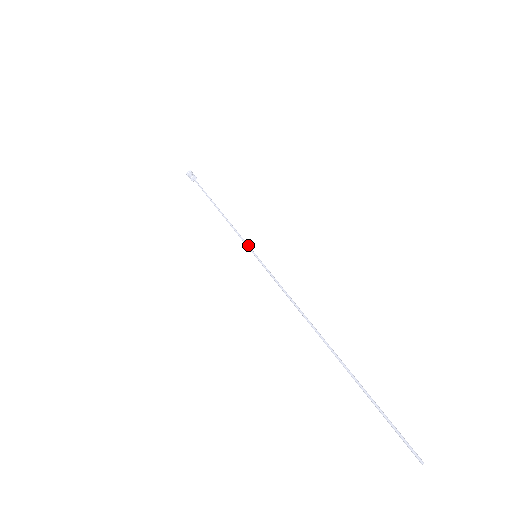
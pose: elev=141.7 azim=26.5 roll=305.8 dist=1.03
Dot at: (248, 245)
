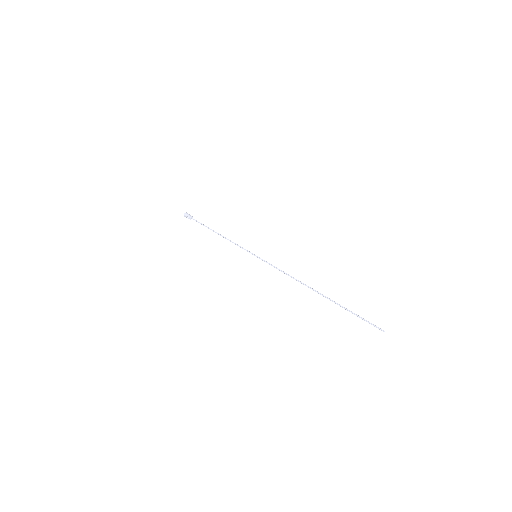
Dot at: (248, 251)
